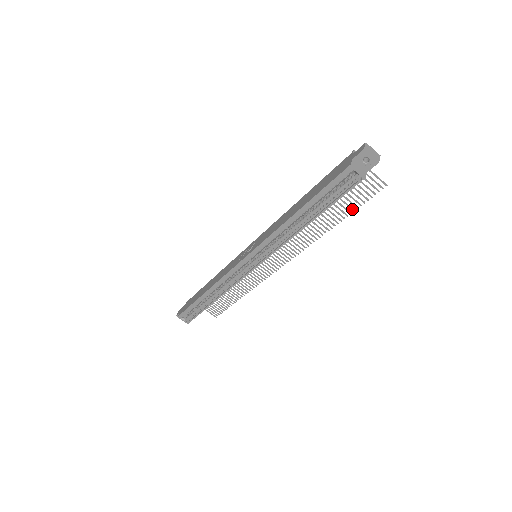
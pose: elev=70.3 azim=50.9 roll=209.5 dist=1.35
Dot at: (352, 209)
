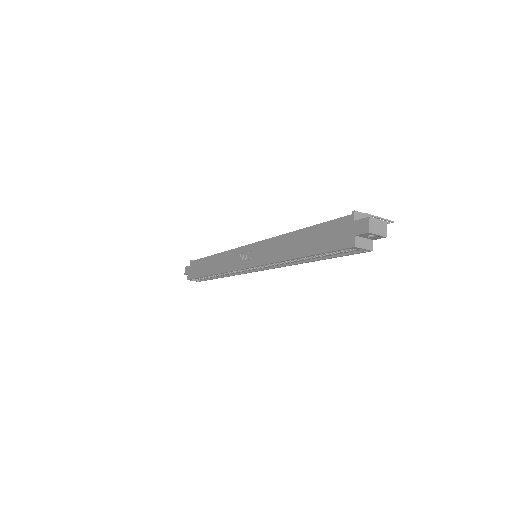
Dot at: occluded
